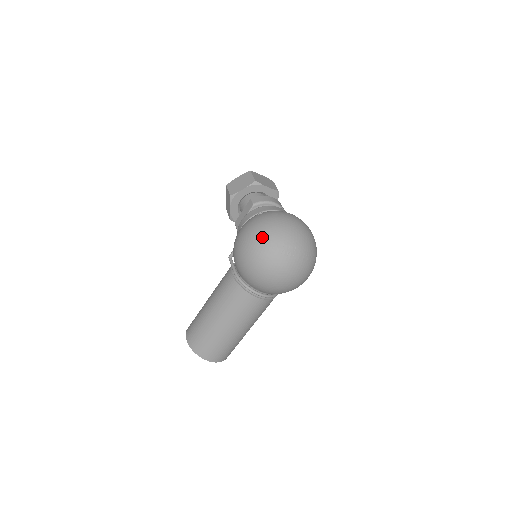
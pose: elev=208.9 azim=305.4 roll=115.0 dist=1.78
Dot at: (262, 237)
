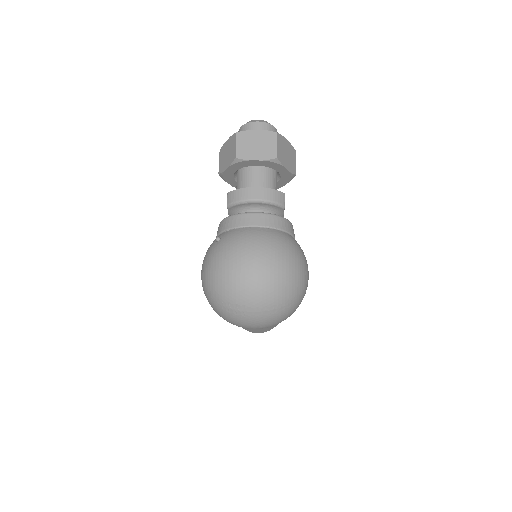
Dot at: (208, 289)
